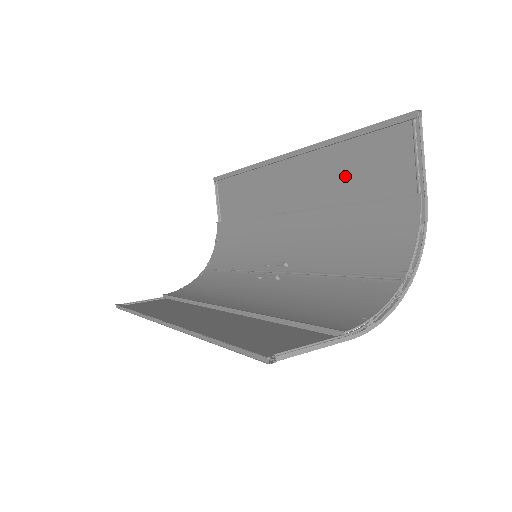
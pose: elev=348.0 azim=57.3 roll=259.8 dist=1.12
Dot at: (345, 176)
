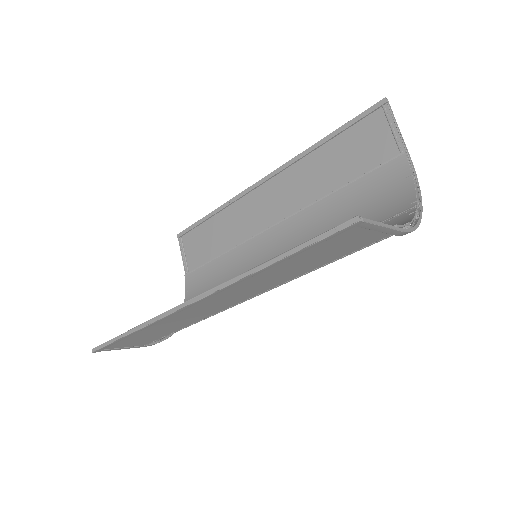
Dot at: (328, 171)
